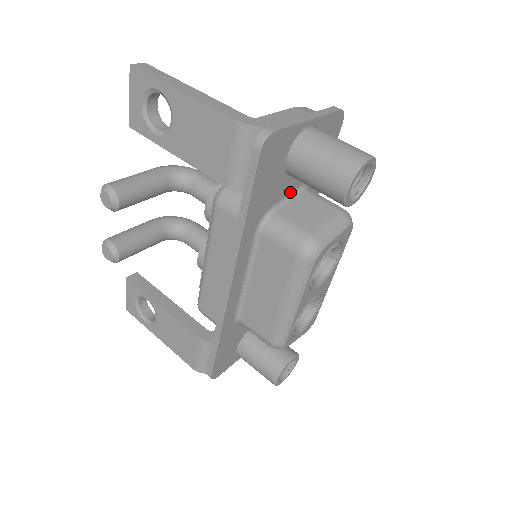
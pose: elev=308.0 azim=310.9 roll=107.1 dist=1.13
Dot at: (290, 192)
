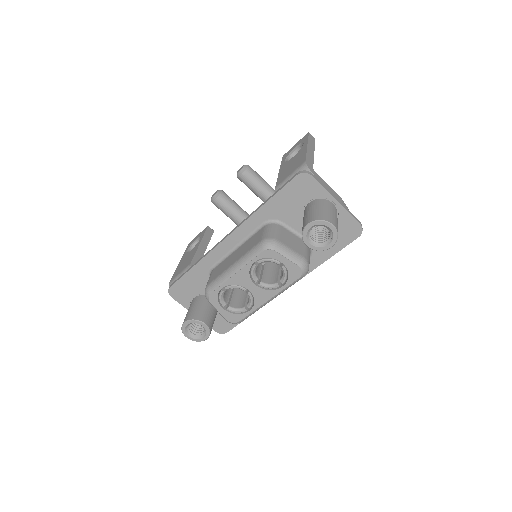
Dot at: (299, 231)
